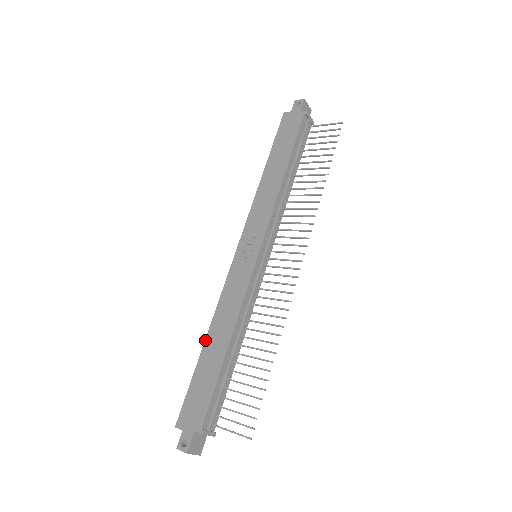
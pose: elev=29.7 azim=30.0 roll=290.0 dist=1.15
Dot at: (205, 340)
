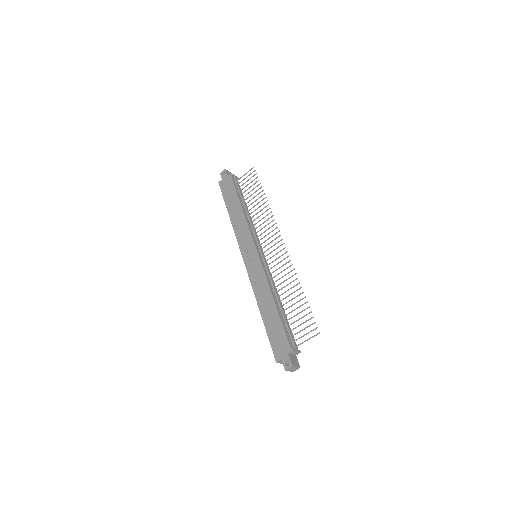
Dot at: (260, 312)
